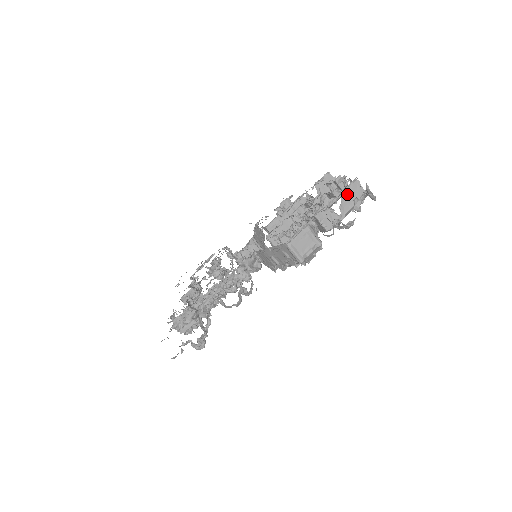
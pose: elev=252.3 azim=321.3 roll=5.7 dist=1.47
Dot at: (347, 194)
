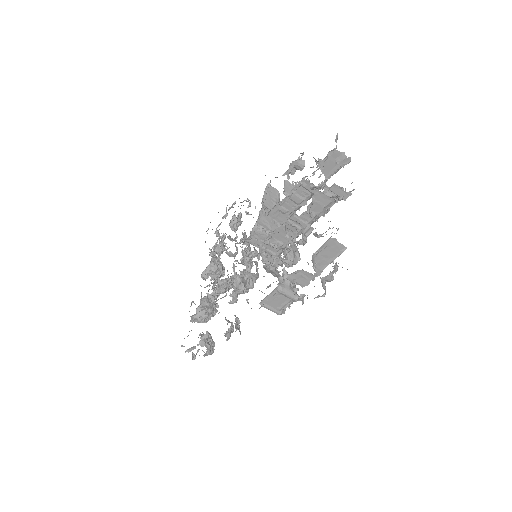
Dot at: (321, 253)
